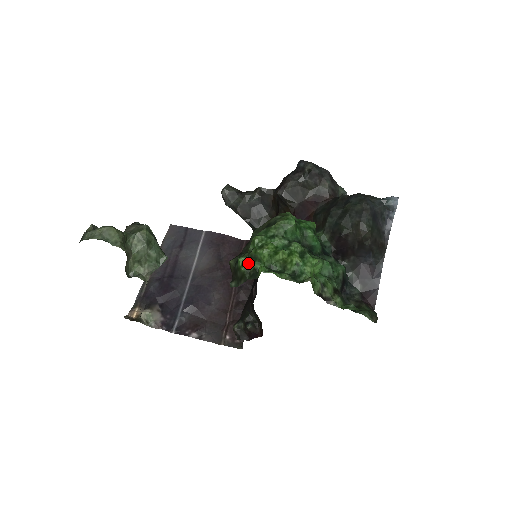
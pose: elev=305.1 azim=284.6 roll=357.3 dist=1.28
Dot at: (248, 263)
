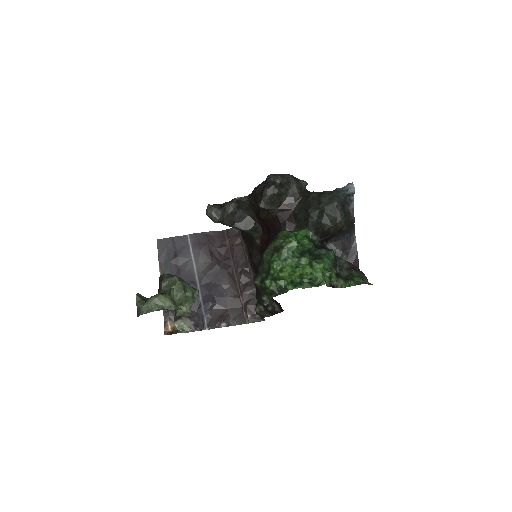
Dot at: (273, 283)
